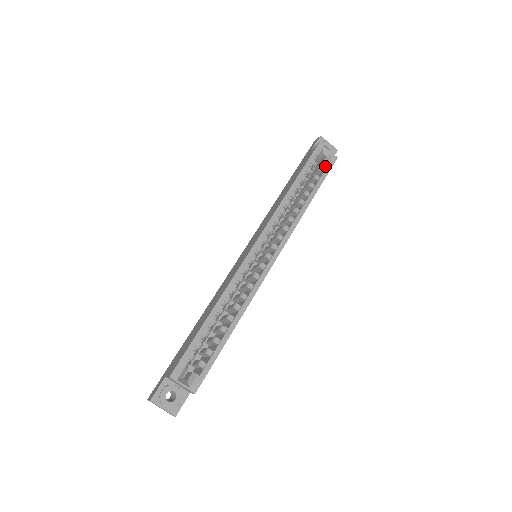
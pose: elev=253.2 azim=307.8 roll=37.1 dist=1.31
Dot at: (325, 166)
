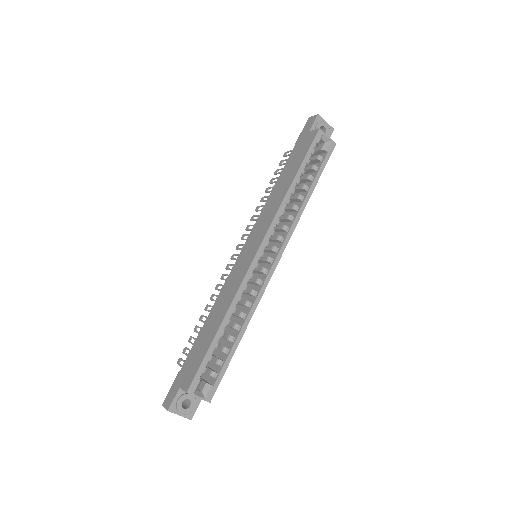
Dot at: (323, 153)
